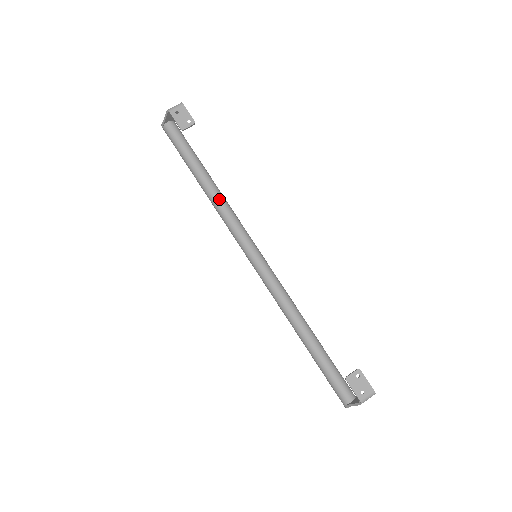
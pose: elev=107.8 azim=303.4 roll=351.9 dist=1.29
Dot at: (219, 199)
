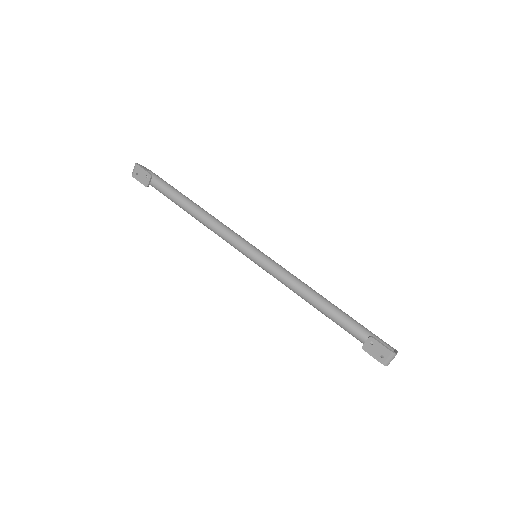
Dot at: (206, 222)
